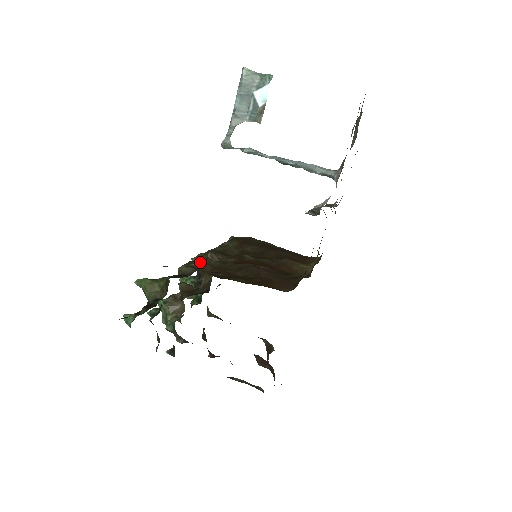
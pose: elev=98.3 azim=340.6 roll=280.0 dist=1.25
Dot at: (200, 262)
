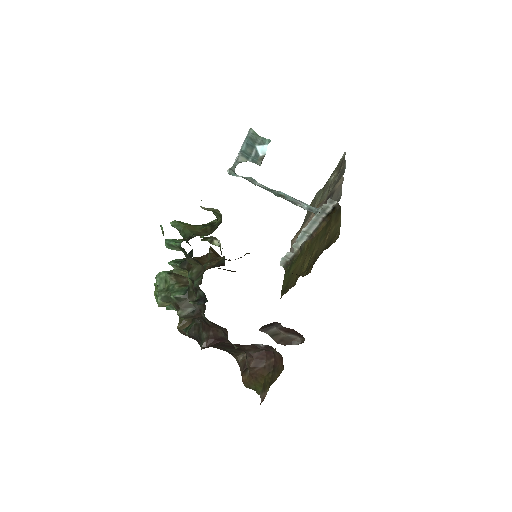
Dot at: occluded
